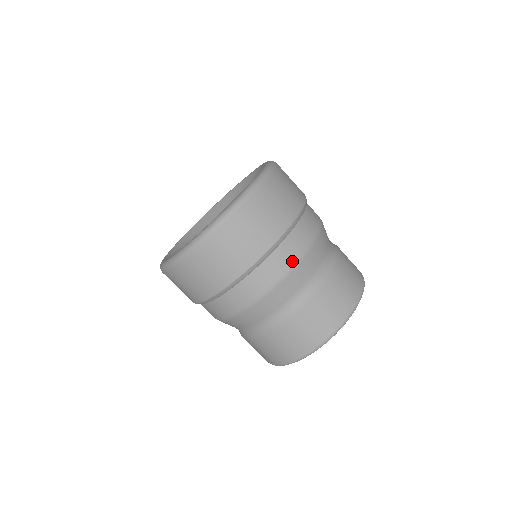
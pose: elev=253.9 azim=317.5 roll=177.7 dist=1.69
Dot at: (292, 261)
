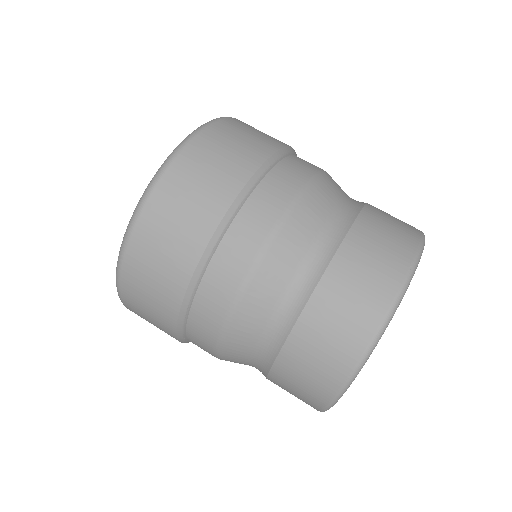
Dot at: (267, 228)
